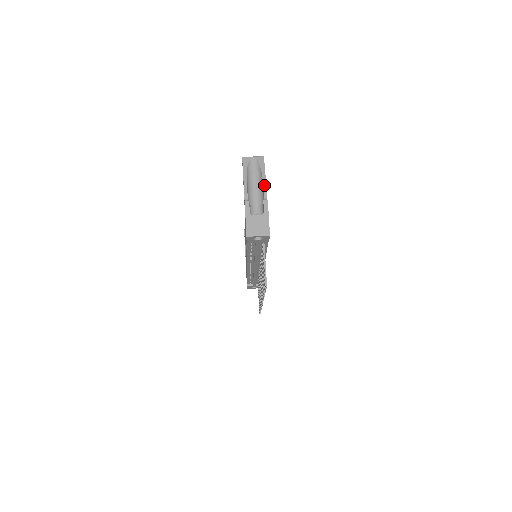
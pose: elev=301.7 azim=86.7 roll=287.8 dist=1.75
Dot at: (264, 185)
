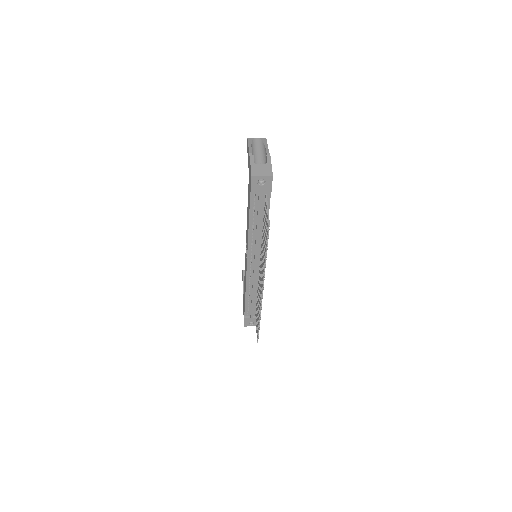
Dot at: (267, 150)
